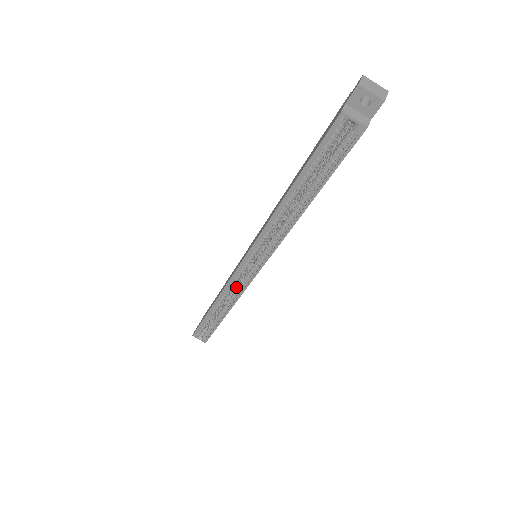
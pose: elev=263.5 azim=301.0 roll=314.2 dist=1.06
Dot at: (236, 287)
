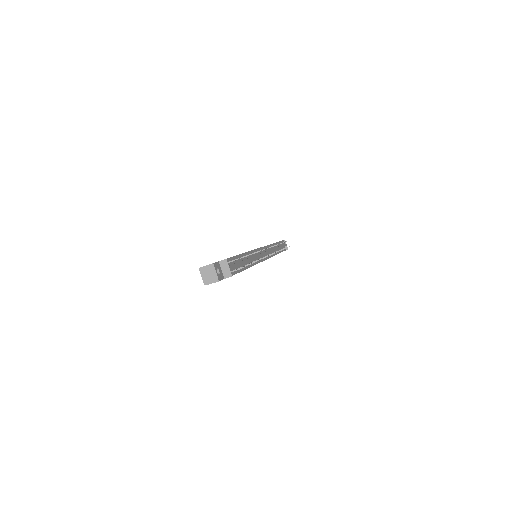
Dot at: occluded
